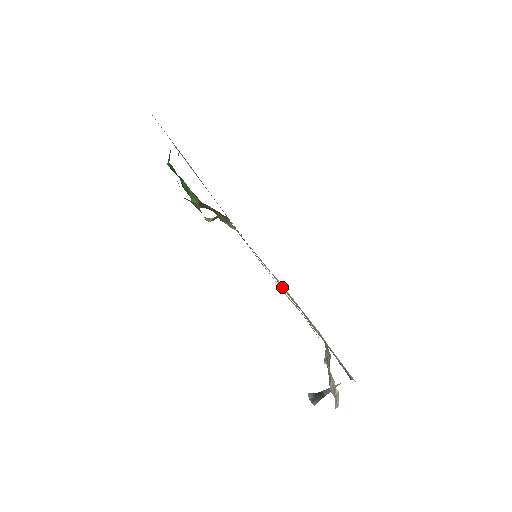
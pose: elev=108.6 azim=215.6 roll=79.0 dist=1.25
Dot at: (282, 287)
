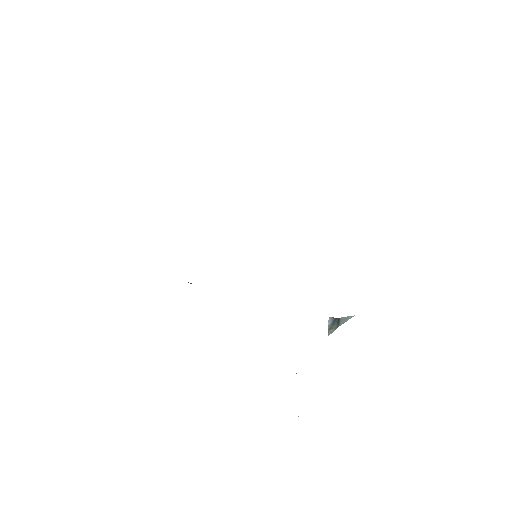
Dot at: occluded
